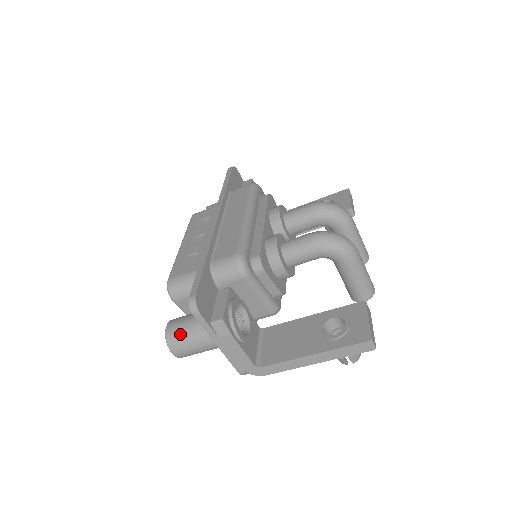
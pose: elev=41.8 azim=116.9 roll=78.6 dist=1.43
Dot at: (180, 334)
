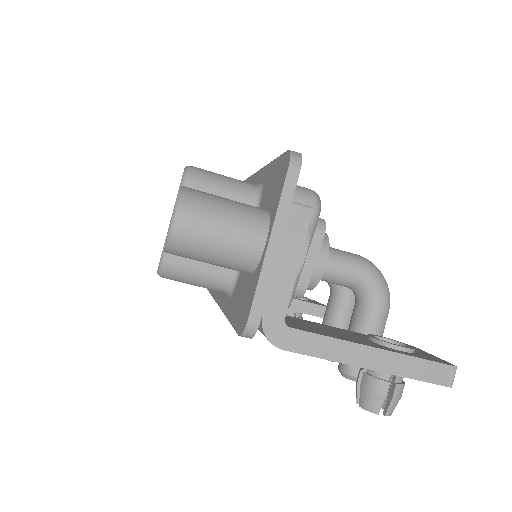
Dot at: (211, 200)
